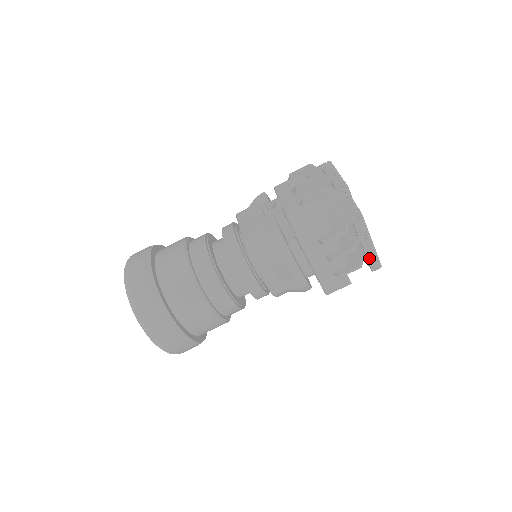
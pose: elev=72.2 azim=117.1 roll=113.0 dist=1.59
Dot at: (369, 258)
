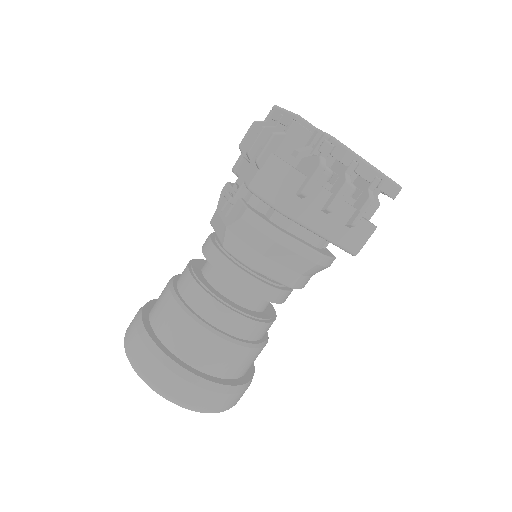
Dot at: (378, 185)
